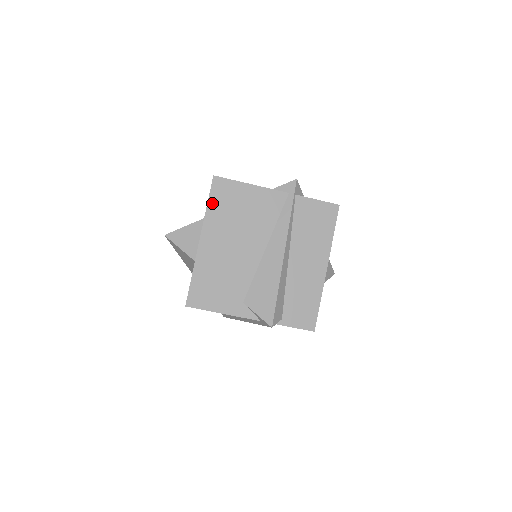
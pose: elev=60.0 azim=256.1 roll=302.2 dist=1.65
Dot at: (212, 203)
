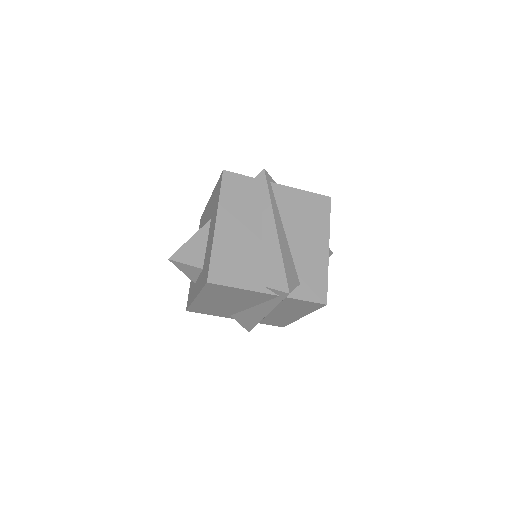
Dot at: (206, 290)
